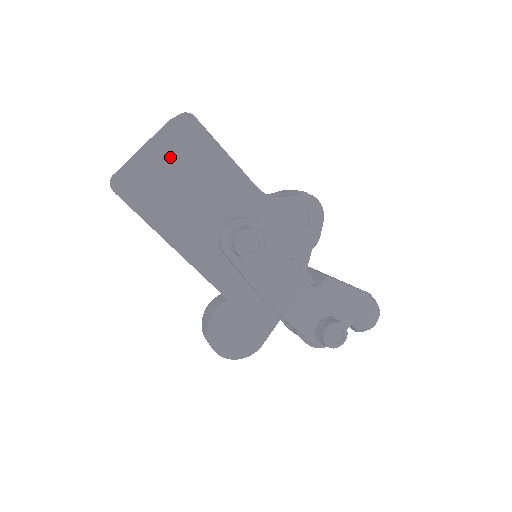
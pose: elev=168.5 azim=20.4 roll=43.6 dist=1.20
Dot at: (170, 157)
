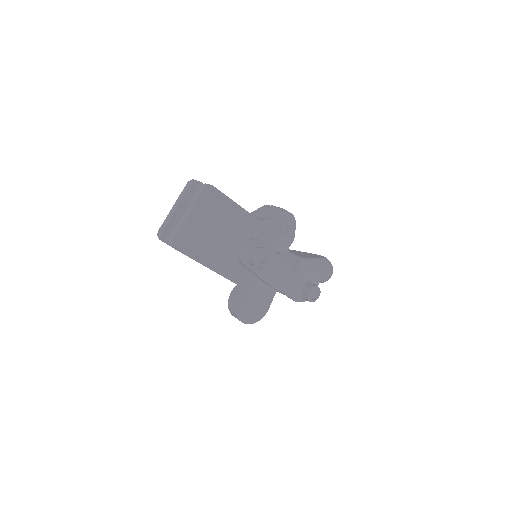
Dot at: (203, 216)
